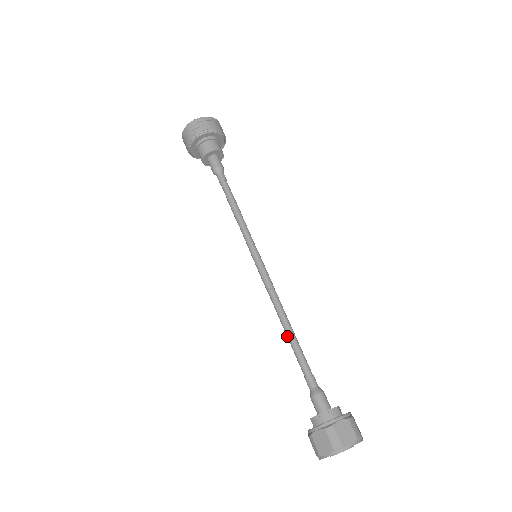
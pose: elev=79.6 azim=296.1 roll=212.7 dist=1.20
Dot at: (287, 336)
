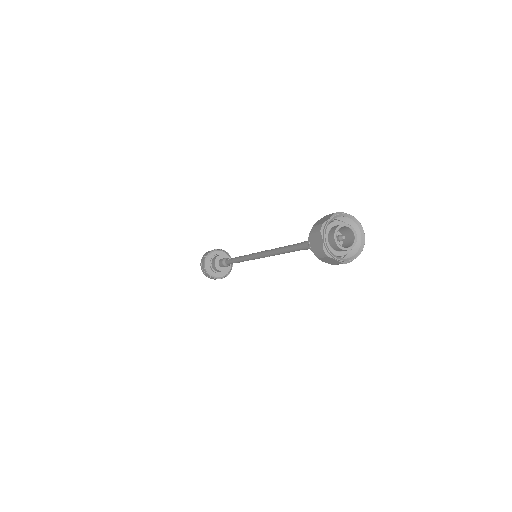
Dot at: (285, 251)
